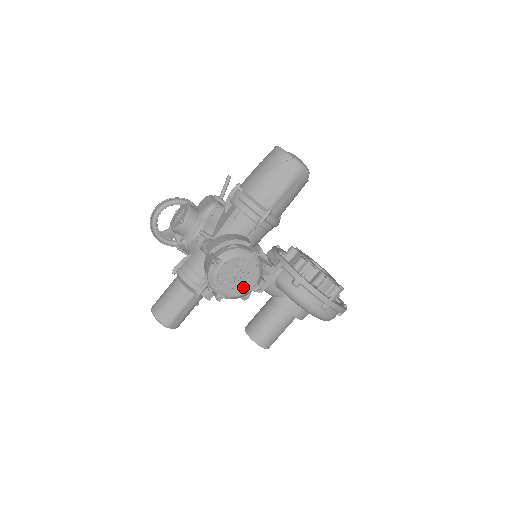
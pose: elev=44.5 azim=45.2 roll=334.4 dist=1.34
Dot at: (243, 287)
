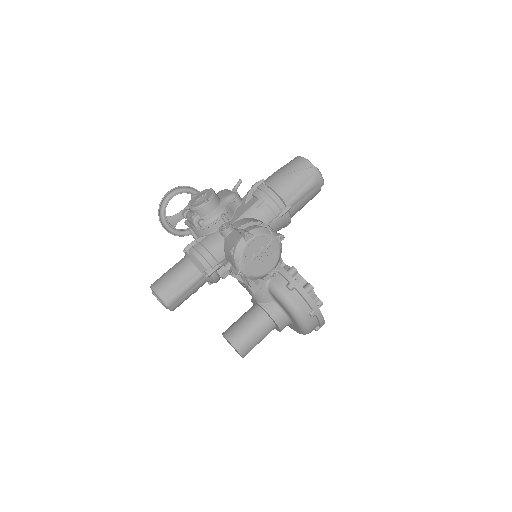
Dot at: (263, 268)
